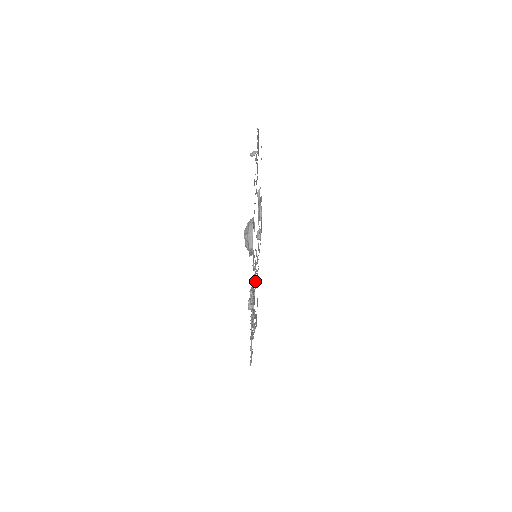
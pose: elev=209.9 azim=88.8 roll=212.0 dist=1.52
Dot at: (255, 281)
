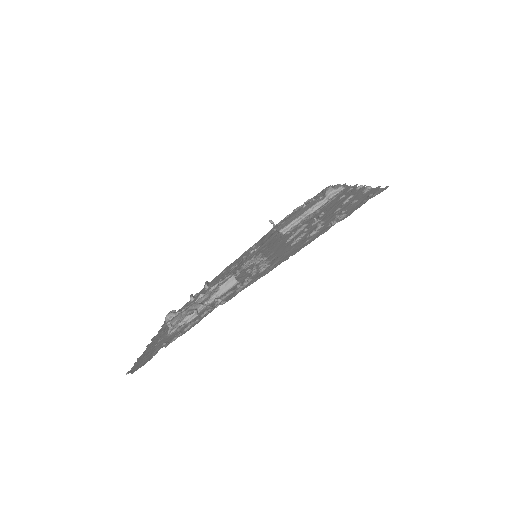
Dot at: occluded
